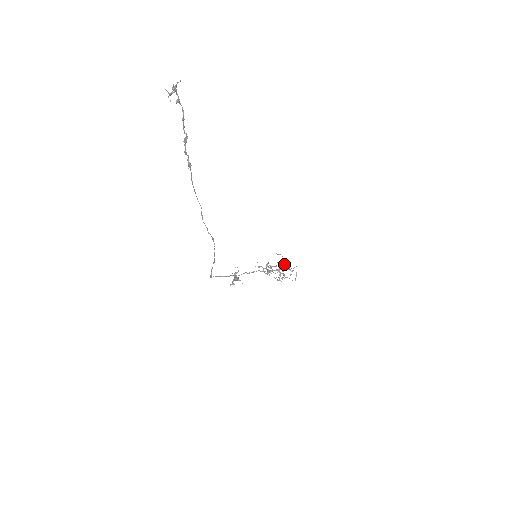
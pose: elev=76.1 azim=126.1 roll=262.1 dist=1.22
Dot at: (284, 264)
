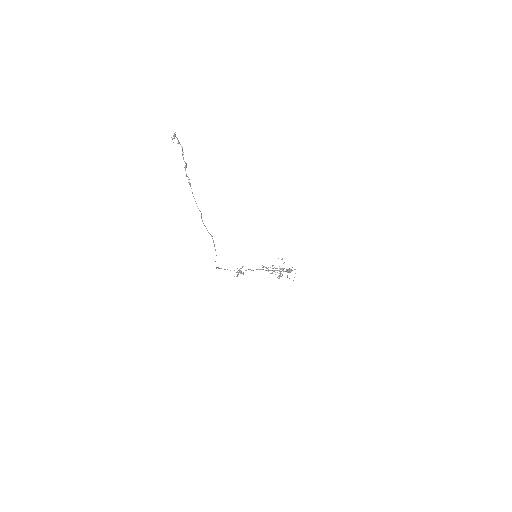
Dot at: (289, 268)
